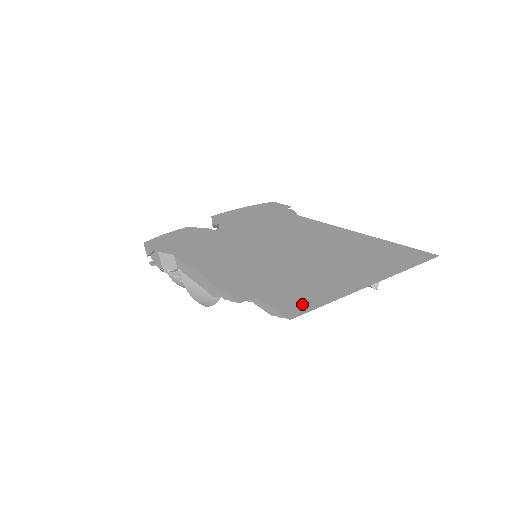
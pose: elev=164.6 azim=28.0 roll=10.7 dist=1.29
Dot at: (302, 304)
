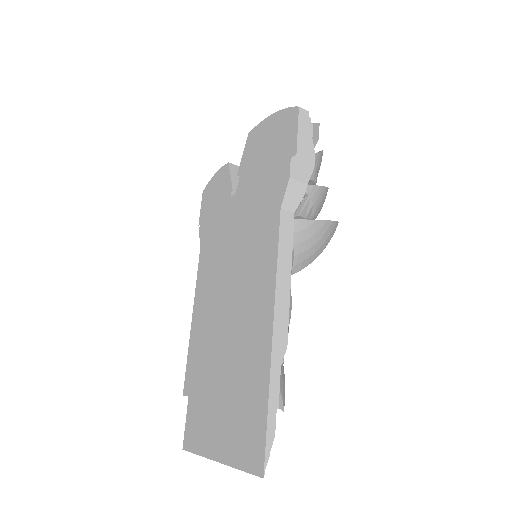
Dot at: (191, 438)
